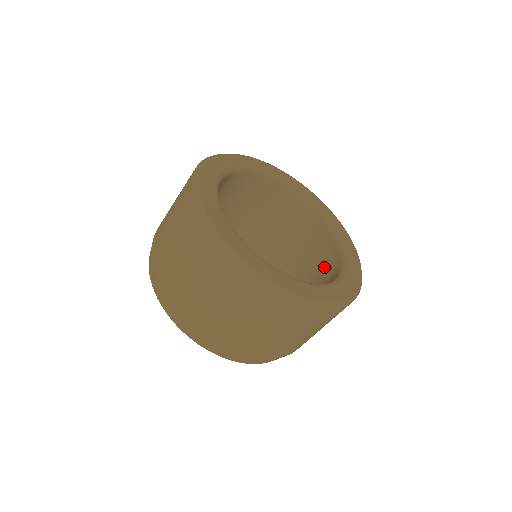
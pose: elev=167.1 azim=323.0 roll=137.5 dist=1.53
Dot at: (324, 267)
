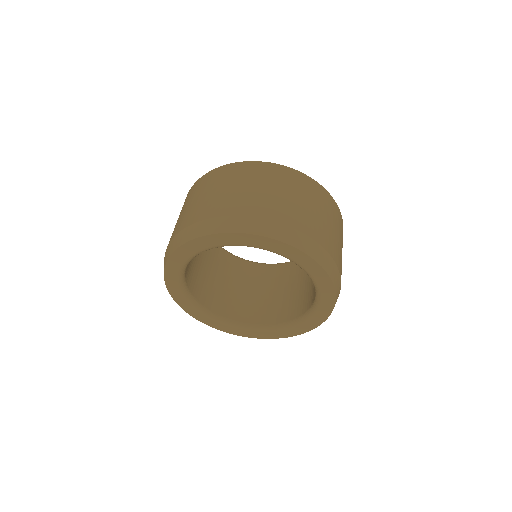
Dot at: (298, 272)
